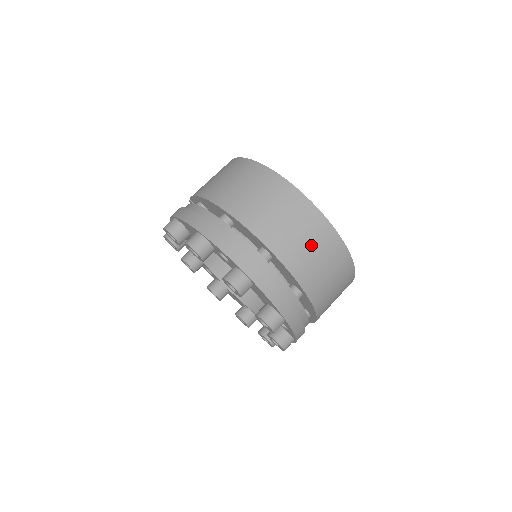
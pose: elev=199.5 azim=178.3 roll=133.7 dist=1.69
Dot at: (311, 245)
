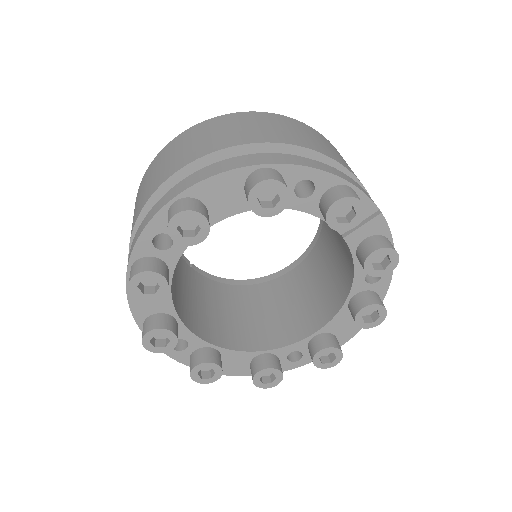
Dot at: (199, 138)
